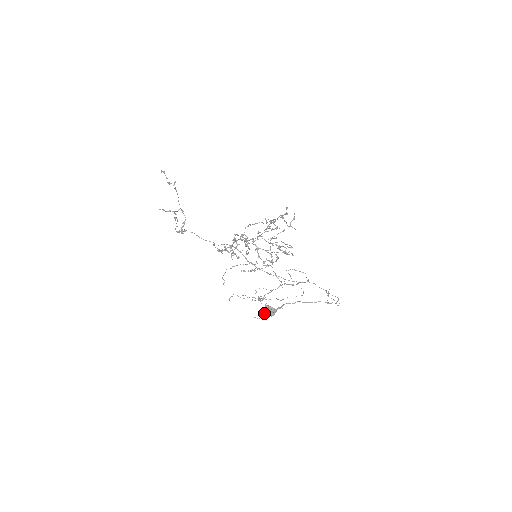
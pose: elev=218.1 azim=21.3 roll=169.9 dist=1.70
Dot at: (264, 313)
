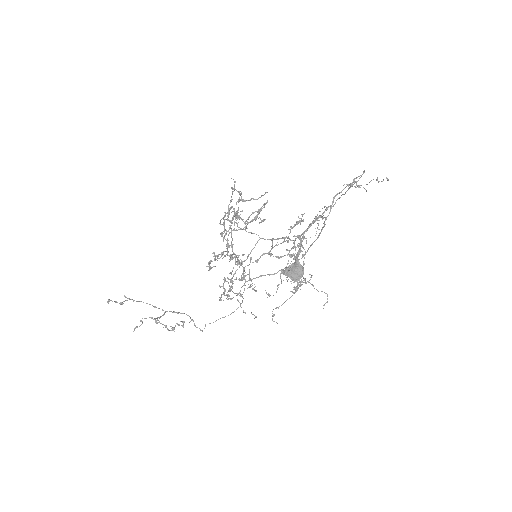
Dot at: occluded
